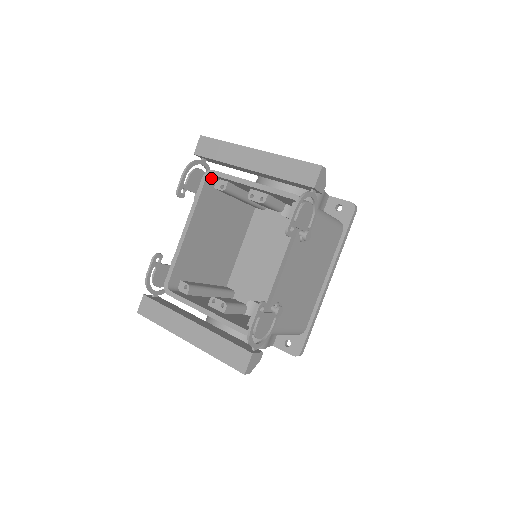
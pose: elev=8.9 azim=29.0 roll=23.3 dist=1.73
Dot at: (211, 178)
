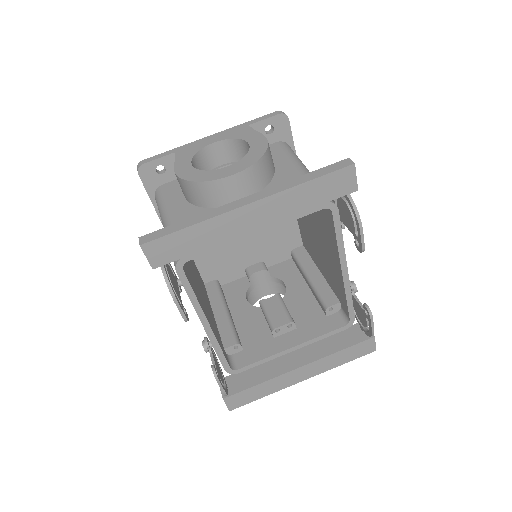
Dot at: occluded
